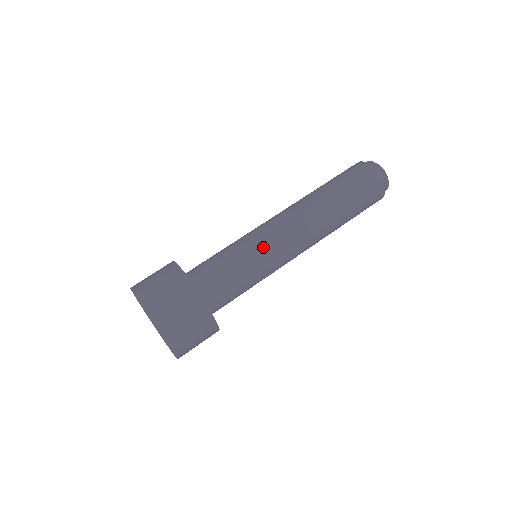
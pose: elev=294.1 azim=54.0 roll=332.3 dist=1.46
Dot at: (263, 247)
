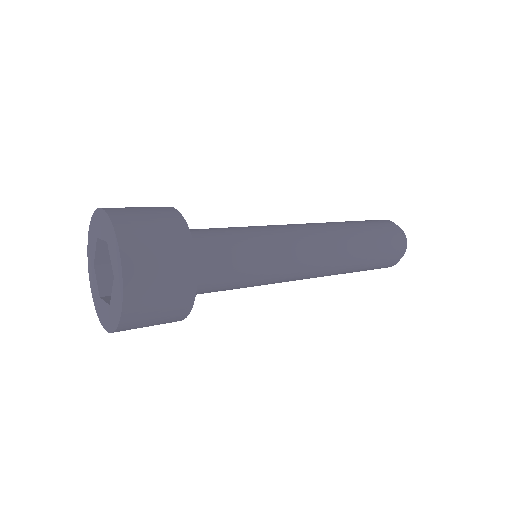
Dot at: (272, 234)
